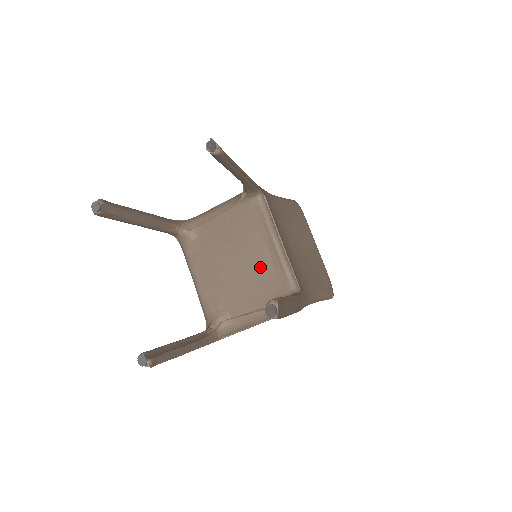
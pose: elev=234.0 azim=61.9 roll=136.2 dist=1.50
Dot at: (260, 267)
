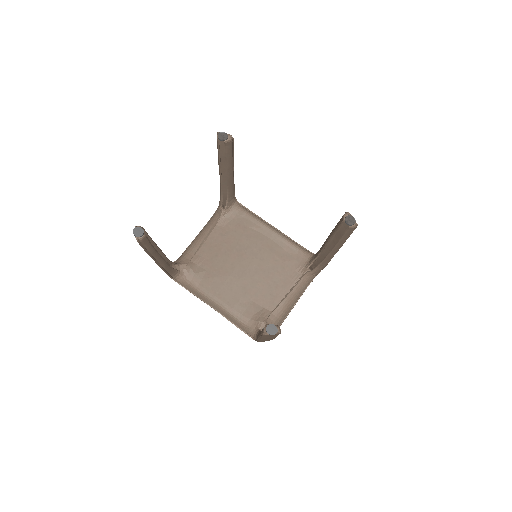
Dot at: (271, 255)
